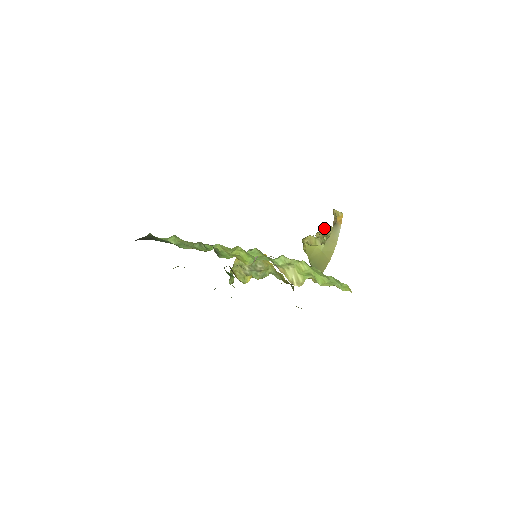
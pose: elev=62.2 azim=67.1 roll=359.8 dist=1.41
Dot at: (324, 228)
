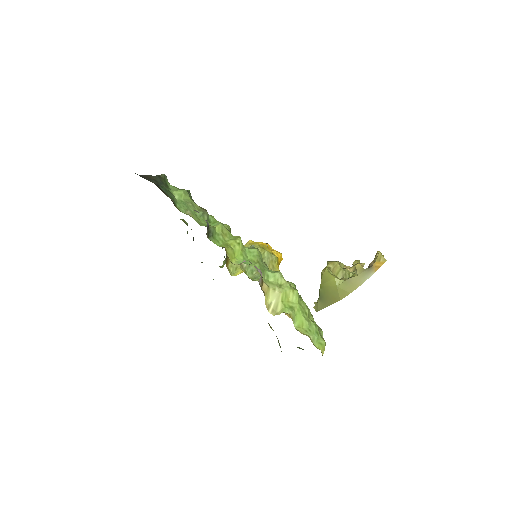
Dot at: (354, 265)
